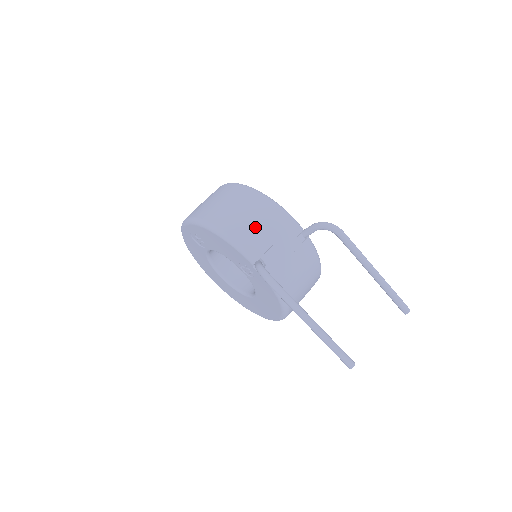
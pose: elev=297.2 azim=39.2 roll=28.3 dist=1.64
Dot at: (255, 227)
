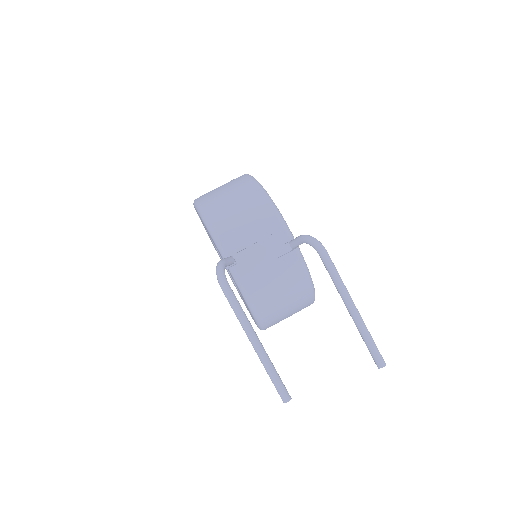
Dot at: (239, 222)
